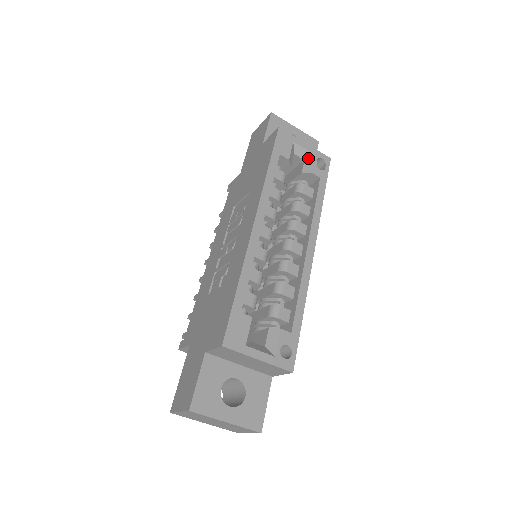
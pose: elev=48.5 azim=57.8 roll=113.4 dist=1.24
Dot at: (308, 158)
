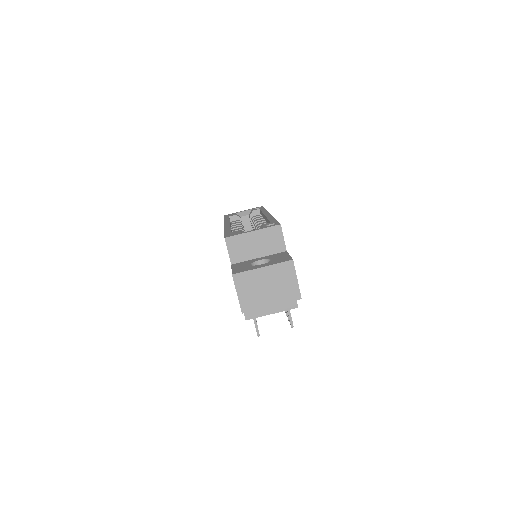
Dot at: occluded
